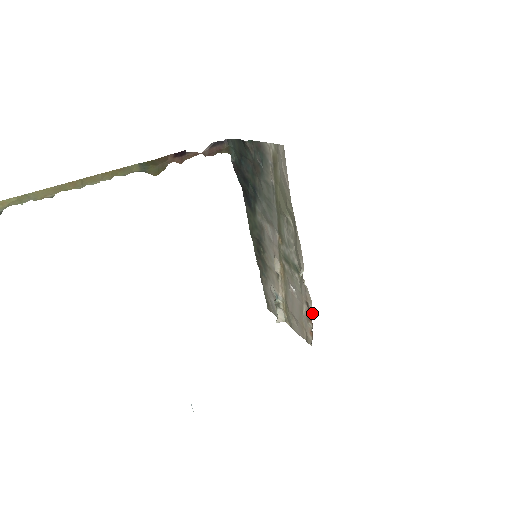
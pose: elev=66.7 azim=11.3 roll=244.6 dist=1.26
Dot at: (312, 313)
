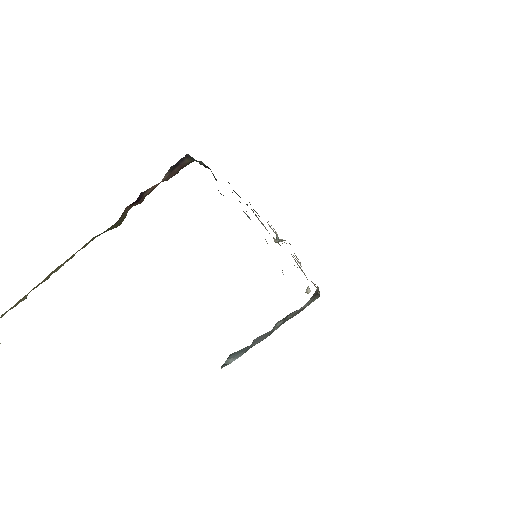
Dot at: occluded
